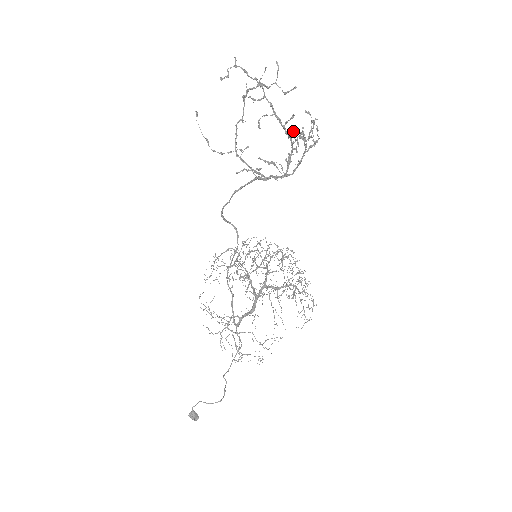
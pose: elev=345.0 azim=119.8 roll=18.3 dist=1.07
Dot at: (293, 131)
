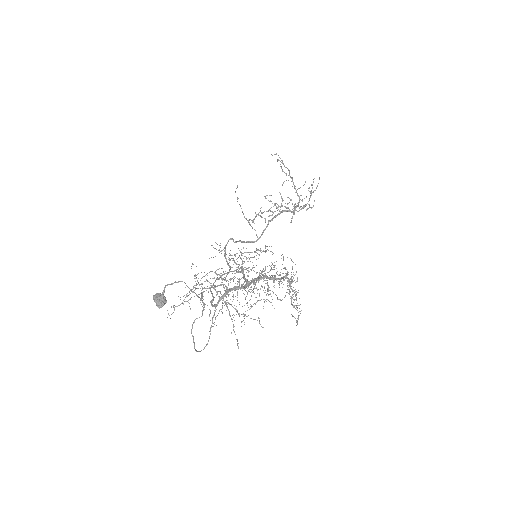
Dot at: (301, 195)
